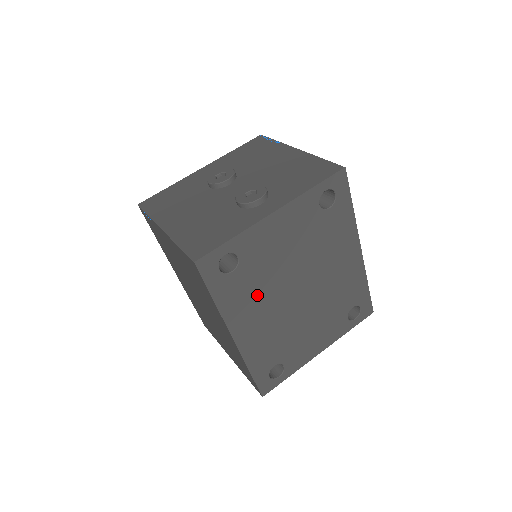
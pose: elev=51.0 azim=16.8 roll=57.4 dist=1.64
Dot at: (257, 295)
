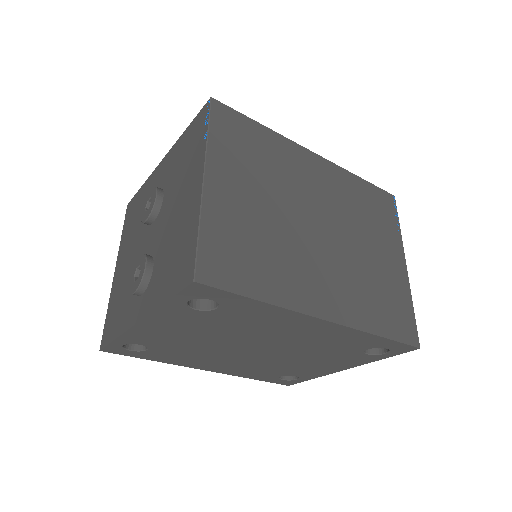
Dot at: (197, 355)
